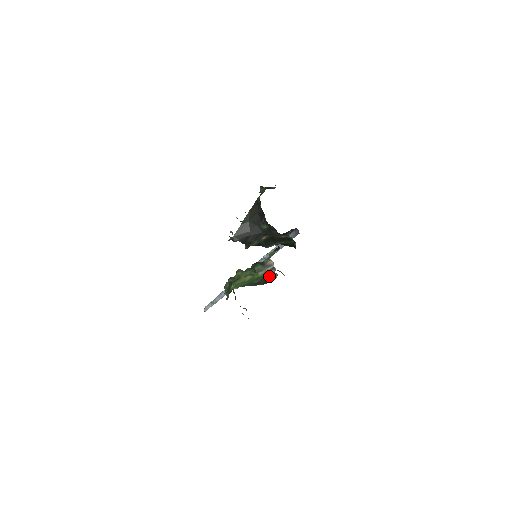
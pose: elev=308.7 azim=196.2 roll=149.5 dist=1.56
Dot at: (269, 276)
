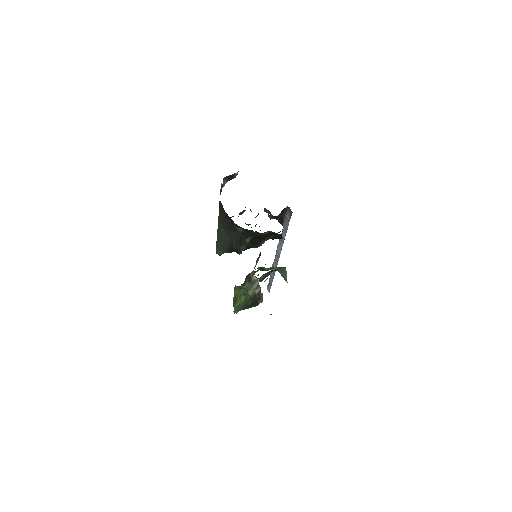
Dot at: (257, 296)
